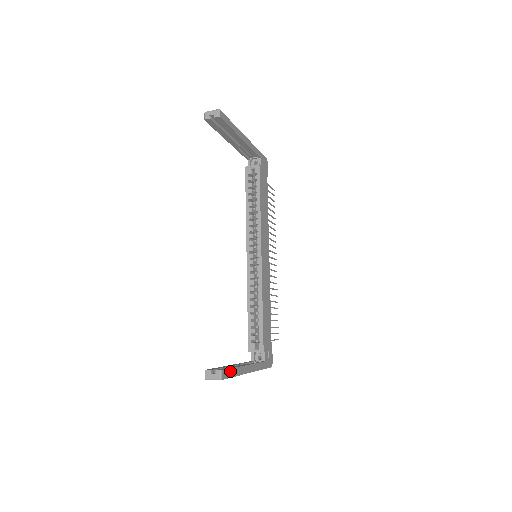
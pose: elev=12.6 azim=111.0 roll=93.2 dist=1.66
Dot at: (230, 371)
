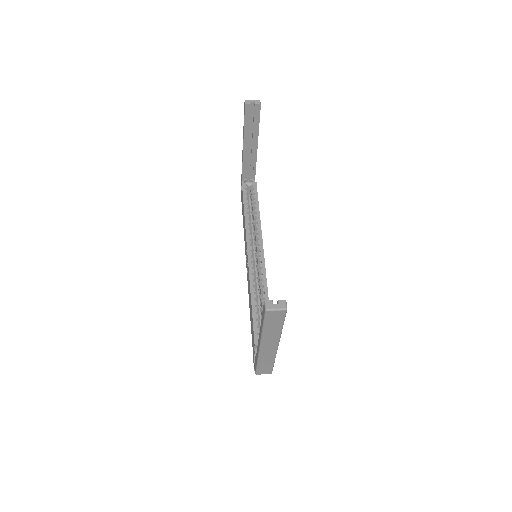
Dot at: occluded
